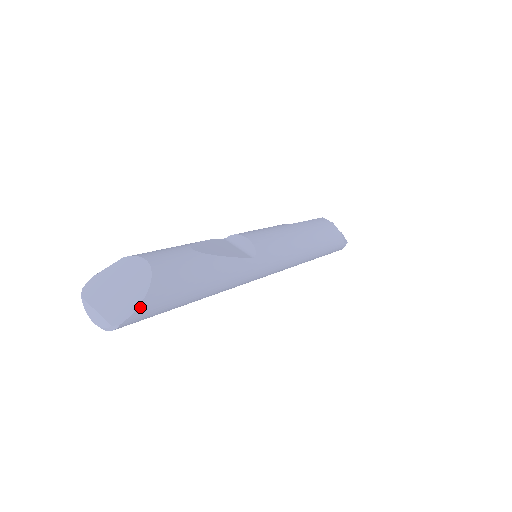
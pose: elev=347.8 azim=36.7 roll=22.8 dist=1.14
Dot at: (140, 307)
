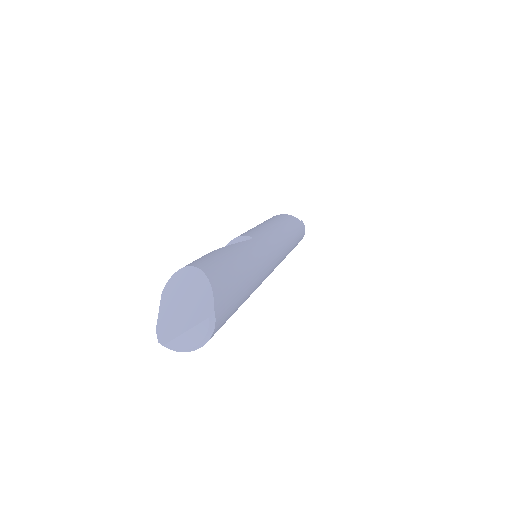
Dot at: (213, 286)
